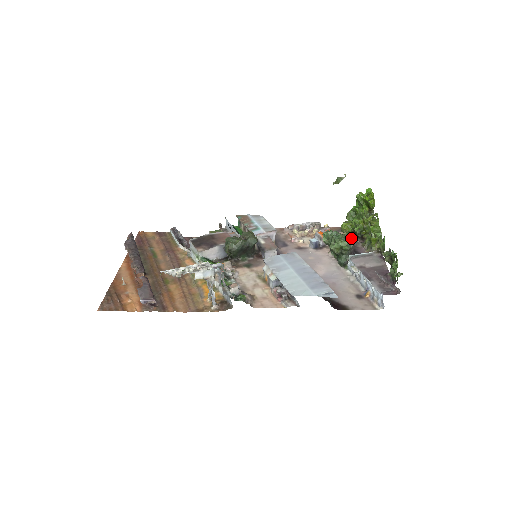
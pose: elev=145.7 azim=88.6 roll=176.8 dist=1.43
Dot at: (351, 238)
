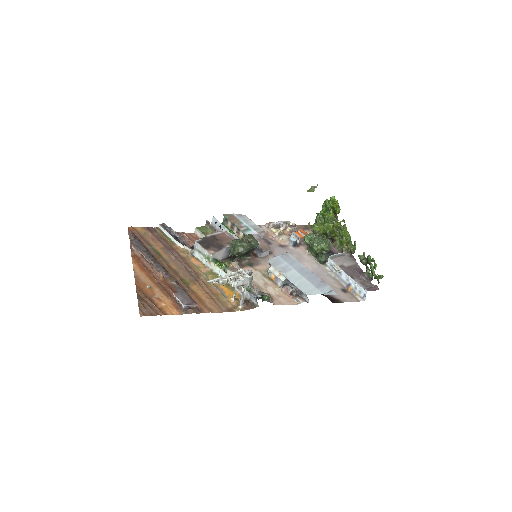
Dot at: occluded
